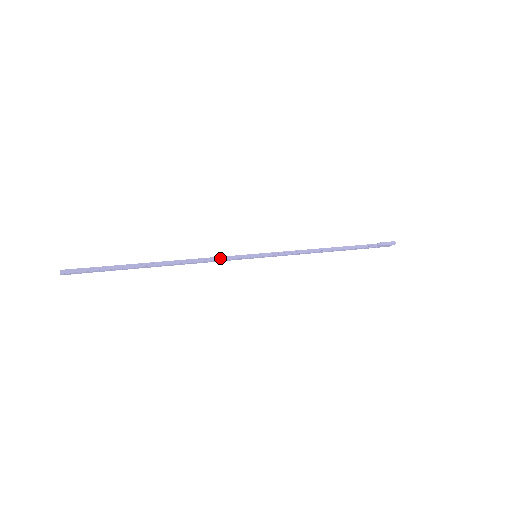
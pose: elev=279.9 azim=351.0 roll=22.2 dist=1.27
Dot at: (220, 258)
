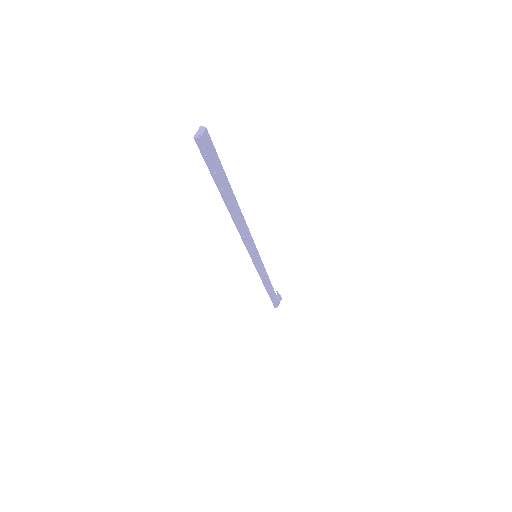
Dot at: (249, 236)
